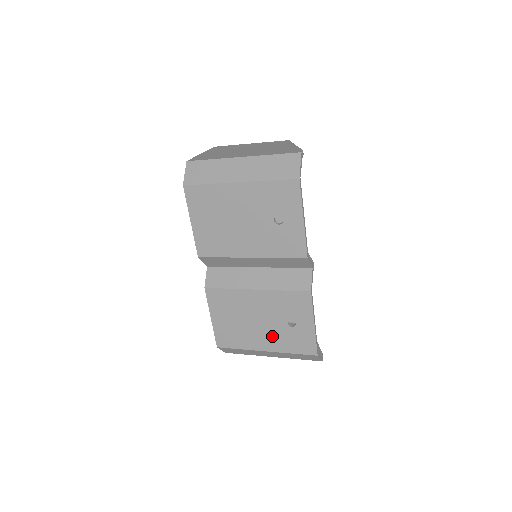
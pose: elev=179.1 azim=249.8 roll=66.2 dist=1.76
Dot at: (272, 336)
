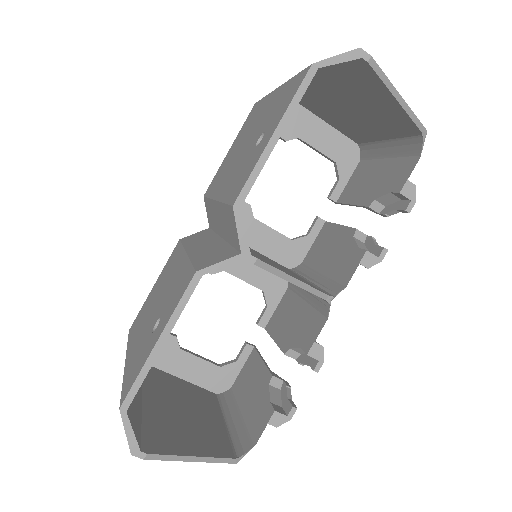
Dot at: (141, 338)
